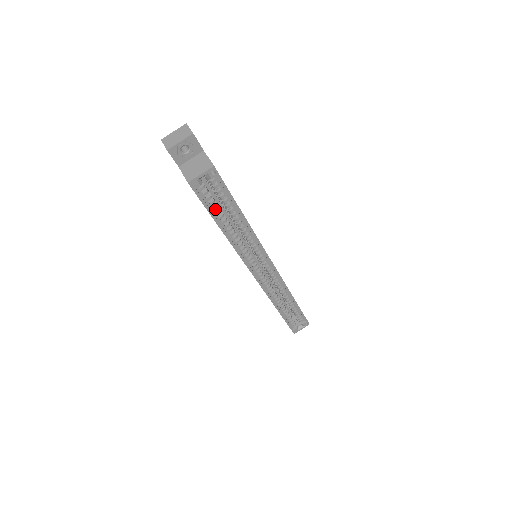
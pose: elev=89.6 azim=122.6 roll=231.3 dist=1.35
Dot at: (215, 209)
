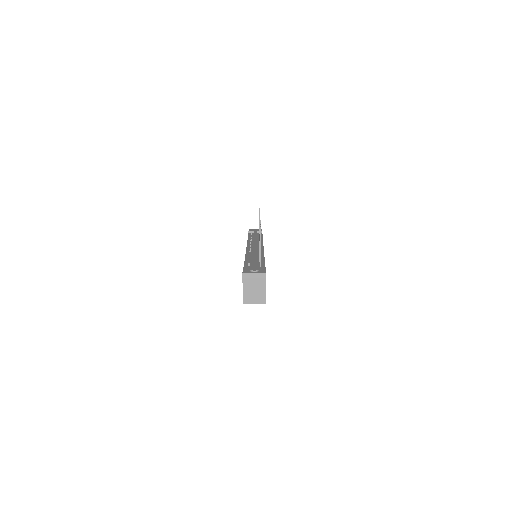
Dot at: occluded
